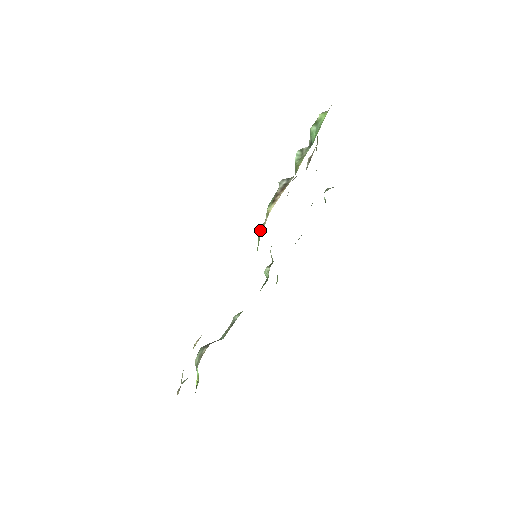
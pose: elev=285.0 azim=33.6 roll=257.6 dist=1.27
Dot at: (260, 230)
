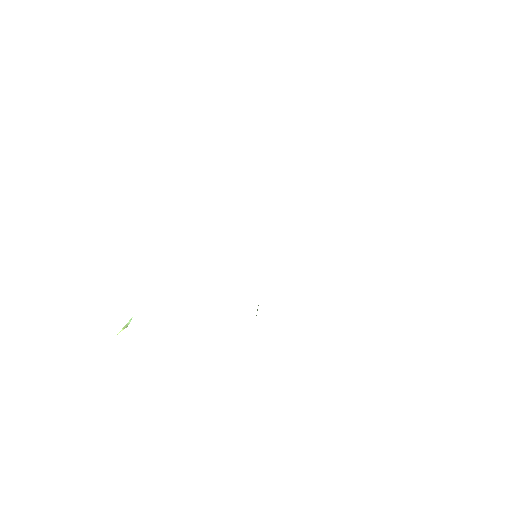
Dot at: occluded
